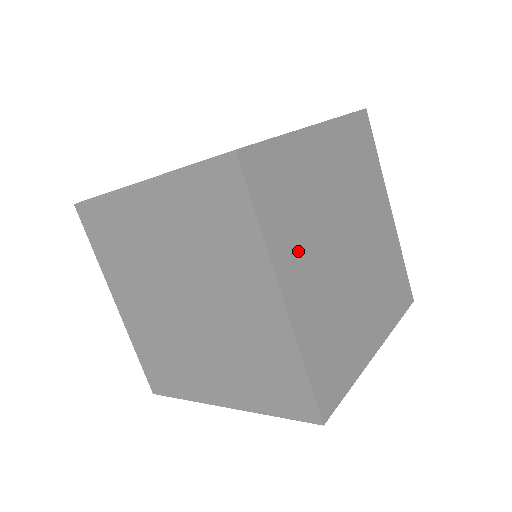
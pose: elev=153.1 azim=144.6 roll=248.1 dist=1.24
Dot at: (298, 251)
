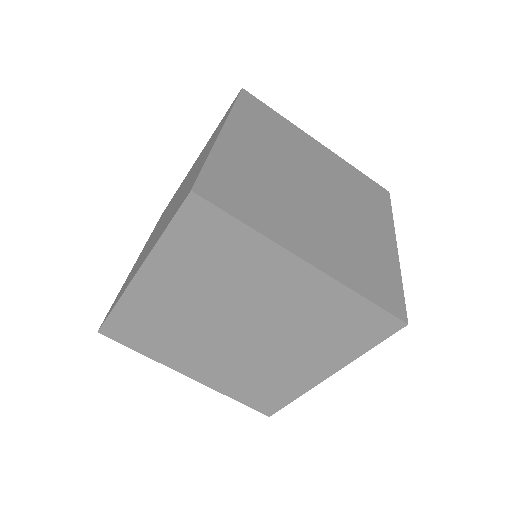
Dot at: (289, 223)
